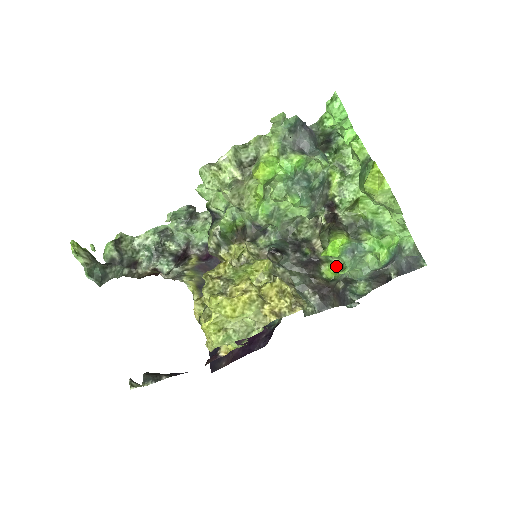
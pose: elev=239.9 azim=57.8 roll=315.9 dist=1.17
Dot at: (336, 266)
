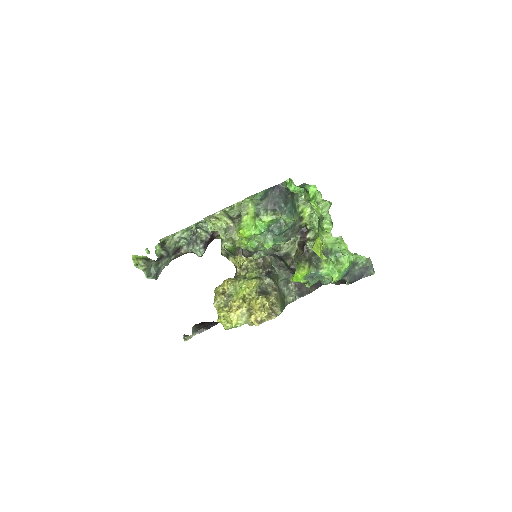
Dot at: occluded
